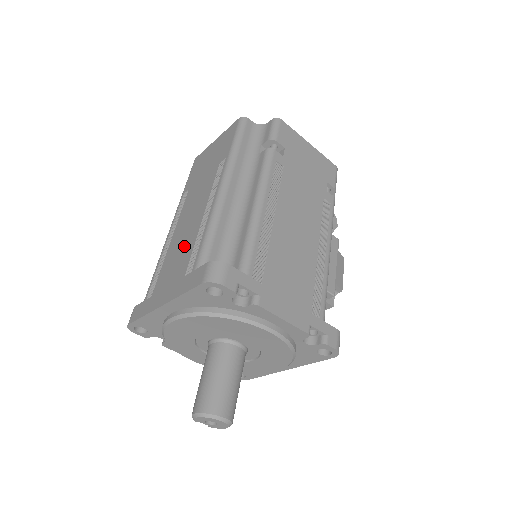
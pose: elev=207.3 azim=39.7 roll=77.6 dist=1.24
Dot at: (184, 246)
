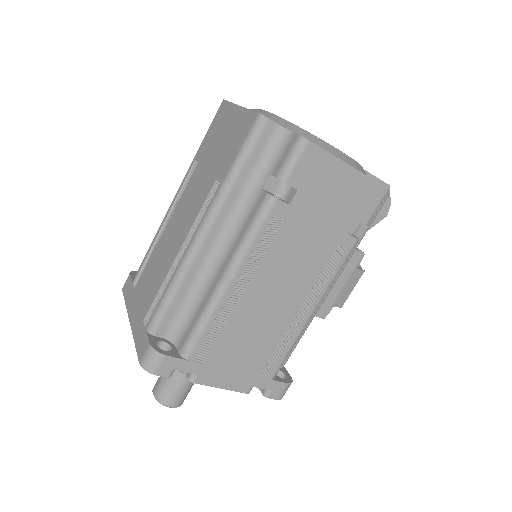
Dot at: (159, 271)
